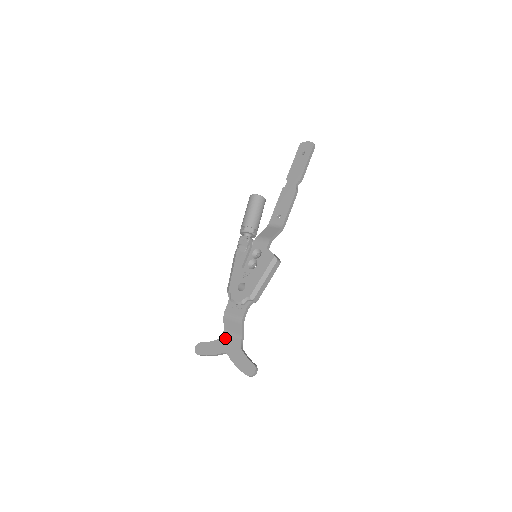
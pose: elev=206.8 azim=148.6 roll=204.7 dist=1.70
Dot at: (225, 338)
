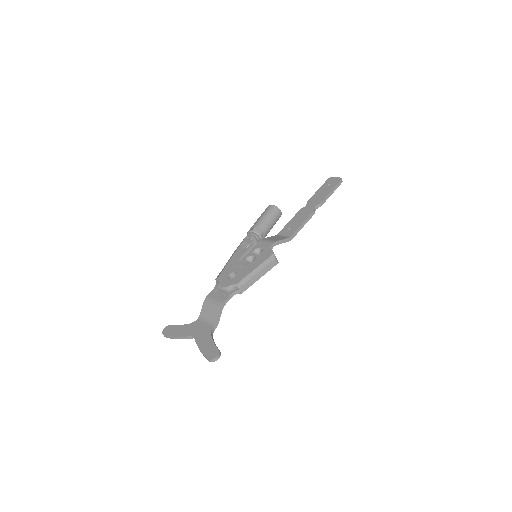
Dot at: (198, 323)
